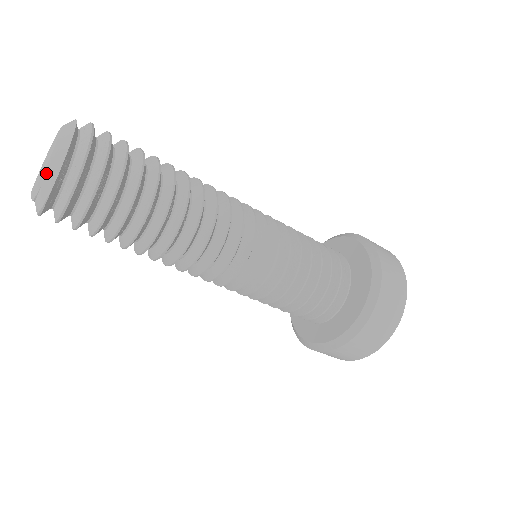
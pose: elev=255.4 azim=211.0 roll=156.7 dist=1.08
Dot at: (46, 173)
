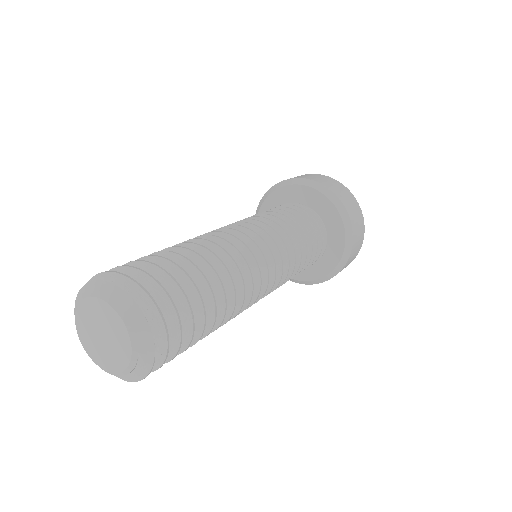
Dot at: (135, 339)
